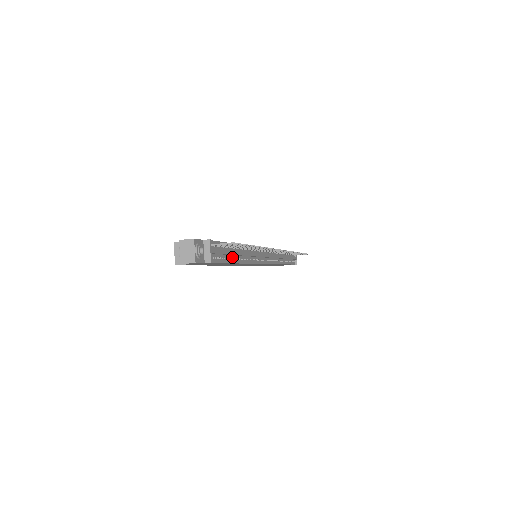
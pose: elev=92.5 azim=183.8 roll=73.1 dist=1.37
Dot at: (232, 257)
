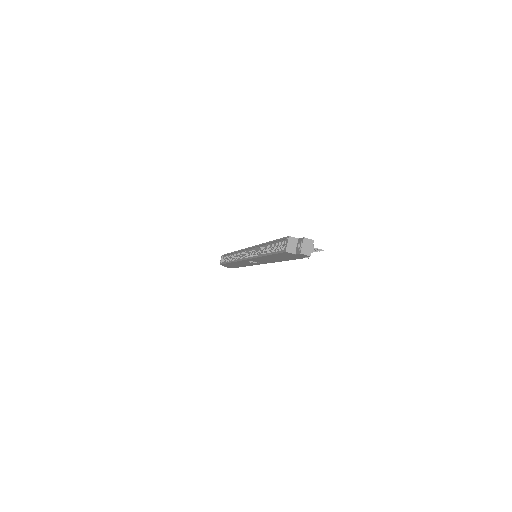
Dot at: occluded
